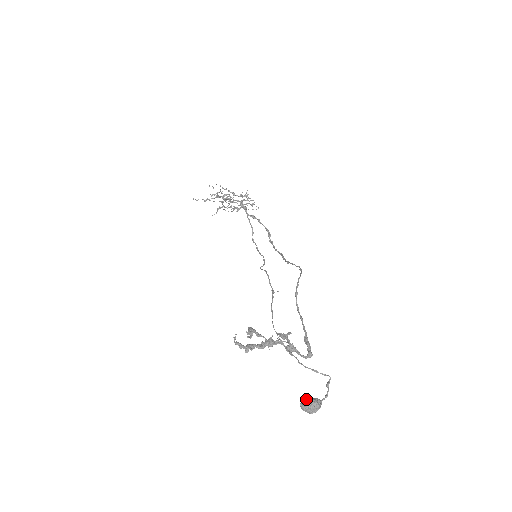
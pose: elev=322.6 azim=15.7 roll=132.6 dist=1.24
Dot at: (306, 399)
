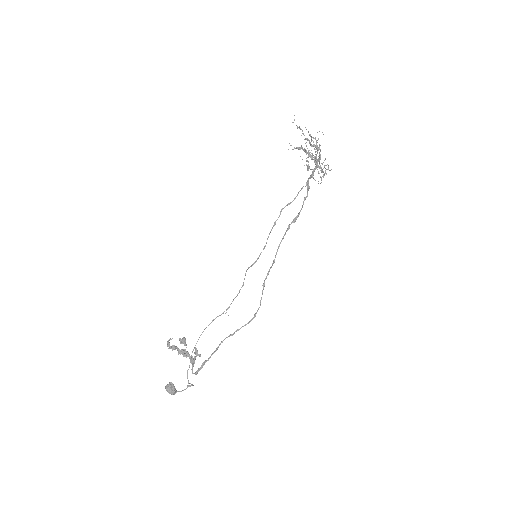
Dot at: (172, 386)
